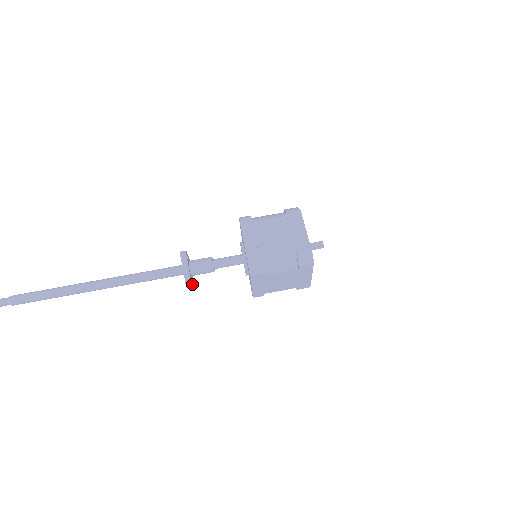
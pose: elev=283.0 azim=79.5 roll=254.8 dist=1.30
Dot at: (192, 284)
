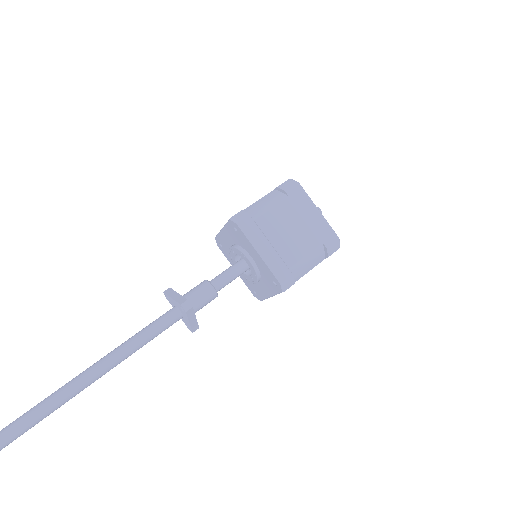
Dot at: (191, 306)
